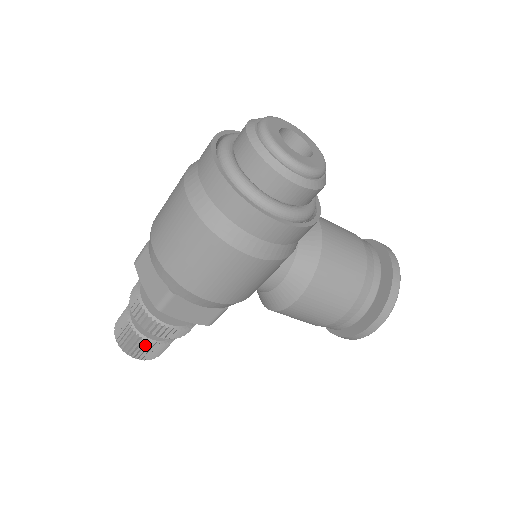
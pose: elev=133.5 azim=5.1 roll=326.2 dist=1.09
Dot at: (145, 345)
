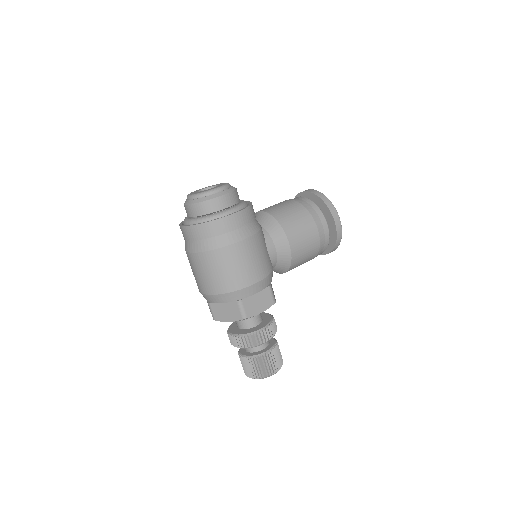
Dot at: (267, 359)
